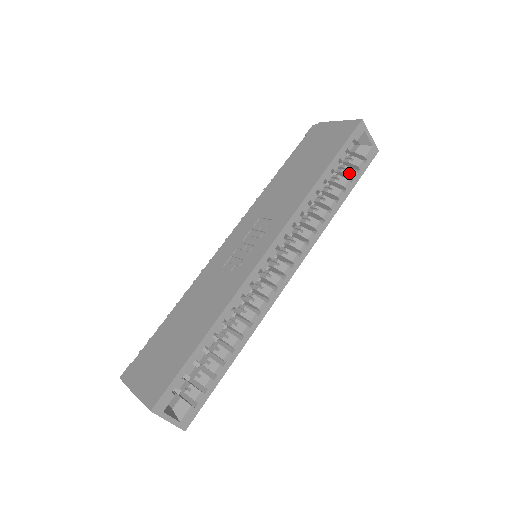
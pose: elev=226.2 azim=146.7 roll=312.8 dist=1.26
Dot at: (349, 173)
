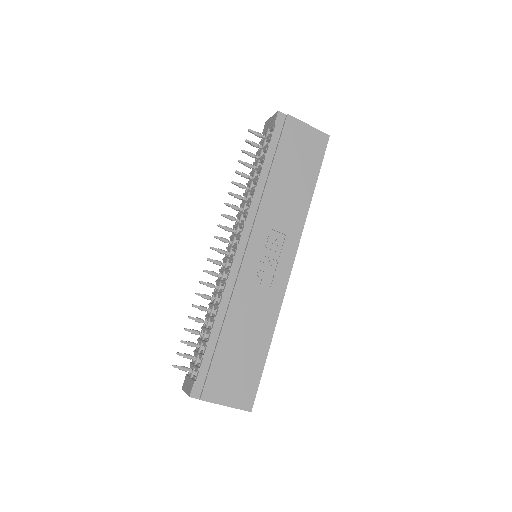
Dot at: occluded
